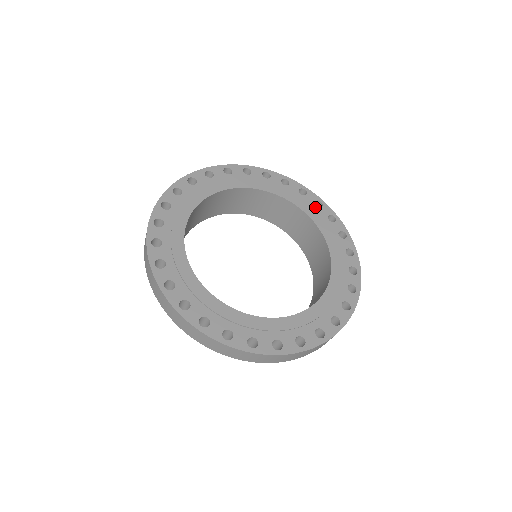
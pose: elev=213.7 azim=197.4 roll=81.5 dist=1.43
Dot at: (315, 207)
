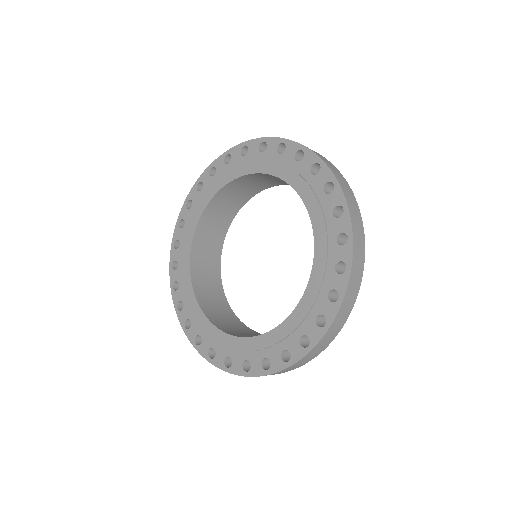
Dot at: (229, 166)
